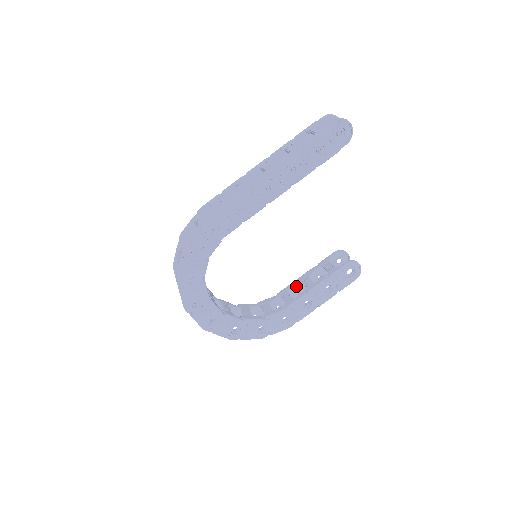
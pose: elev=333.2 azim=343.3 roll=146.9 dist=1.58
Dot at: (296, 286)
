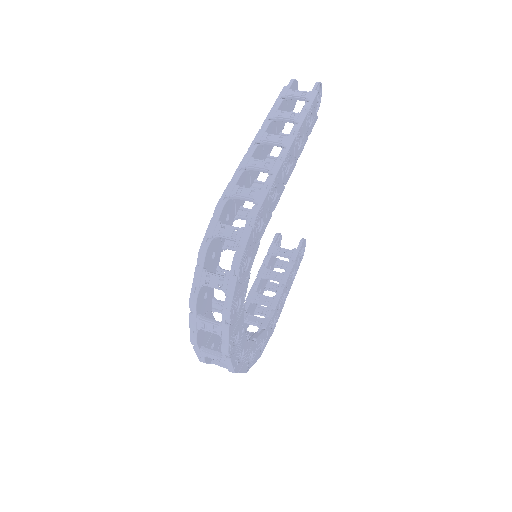
Dot at: (259, 284)
